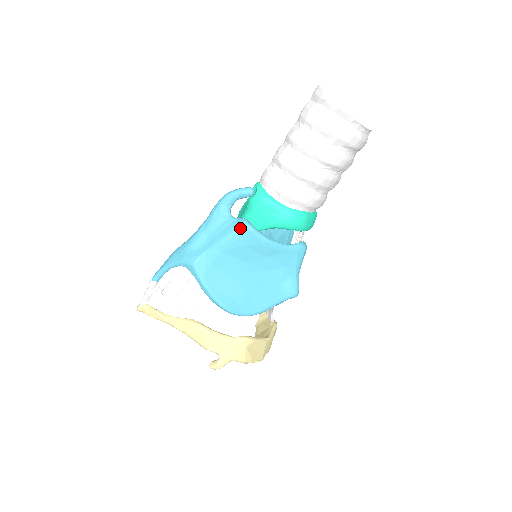
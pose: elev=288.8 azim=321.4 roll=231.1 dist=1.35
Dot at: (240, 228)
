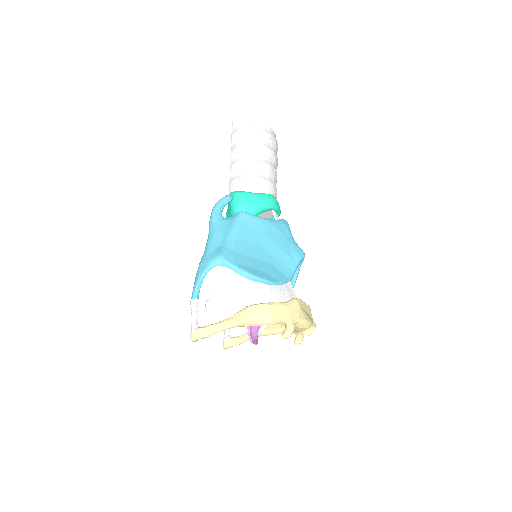
Dot at: (239, 217)
